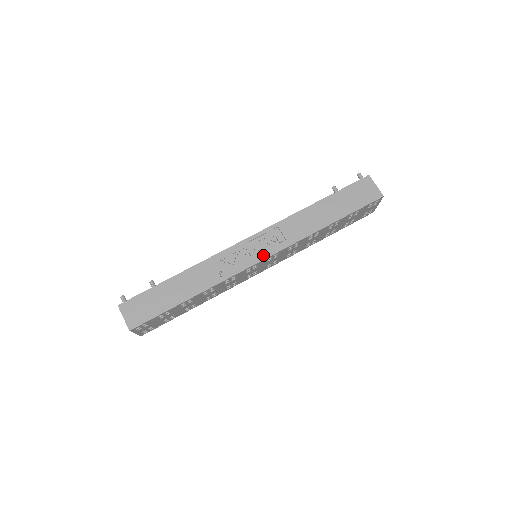
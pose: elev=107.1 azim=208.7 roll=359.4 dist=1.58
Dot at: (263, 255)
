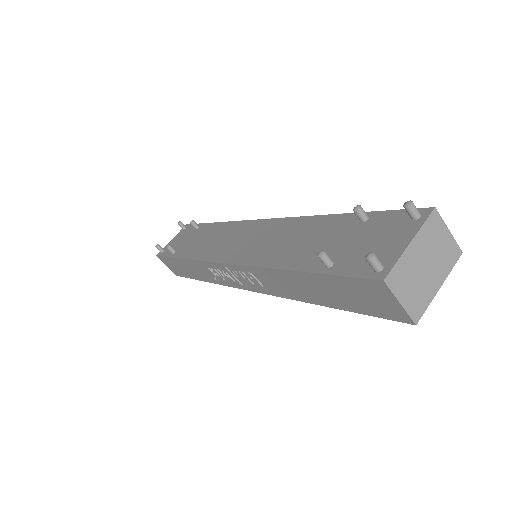
Dot at: (247, 287)
